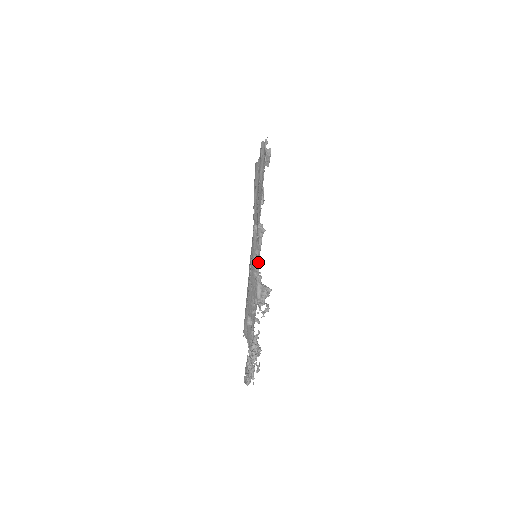
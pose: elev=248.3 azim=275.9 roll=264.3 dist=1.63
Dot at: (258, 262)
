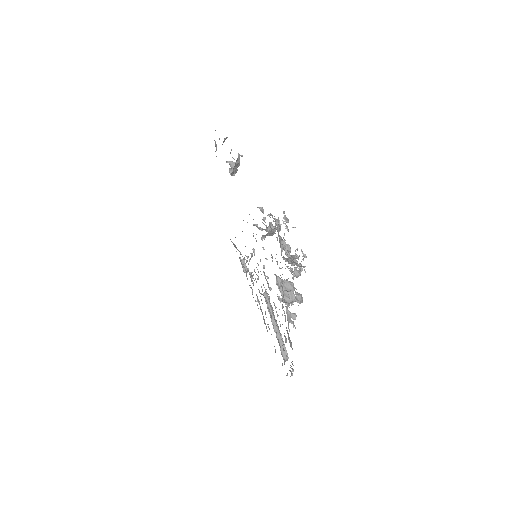
Dot at: occluded
